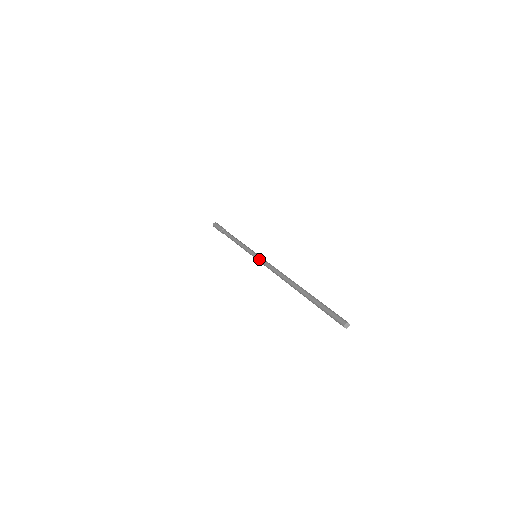
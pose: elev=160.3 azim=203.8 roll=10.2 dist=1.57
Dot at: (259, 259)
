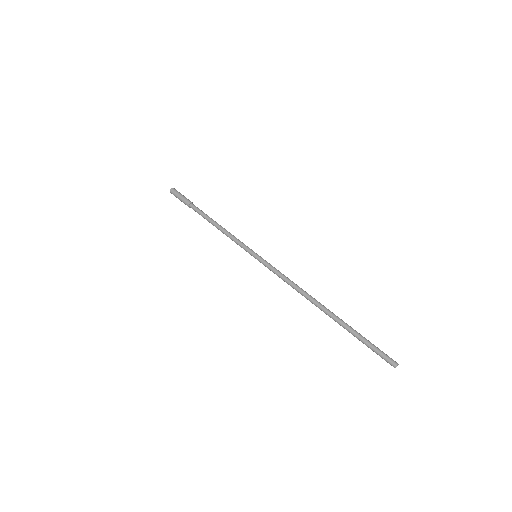
Dot at: (264, 264)
